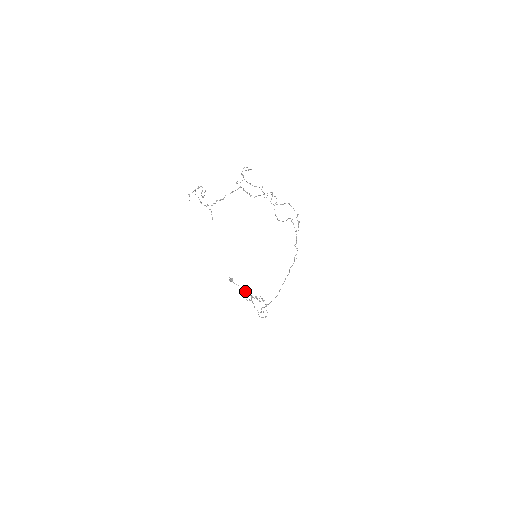
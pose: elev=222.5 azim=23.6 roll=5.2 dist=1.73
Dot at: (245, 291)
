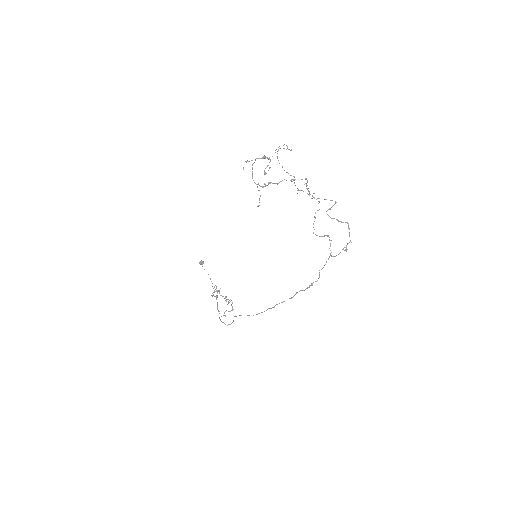
Dot at: occluded
